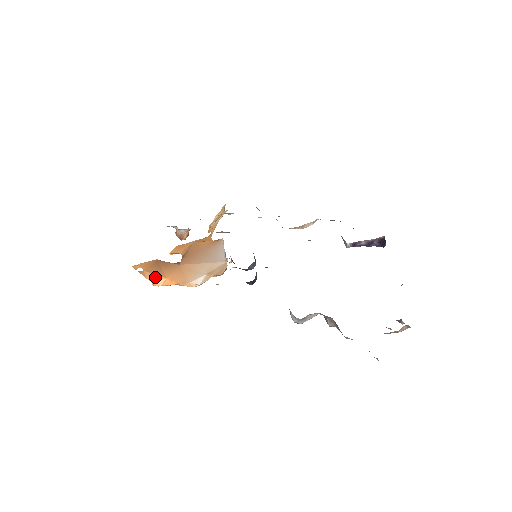
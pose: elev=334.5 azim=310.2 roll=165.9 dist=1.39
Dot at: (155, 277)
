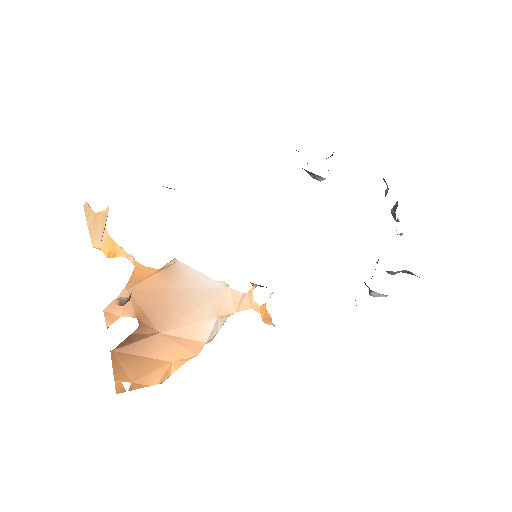
Dot at: (157, 374)
